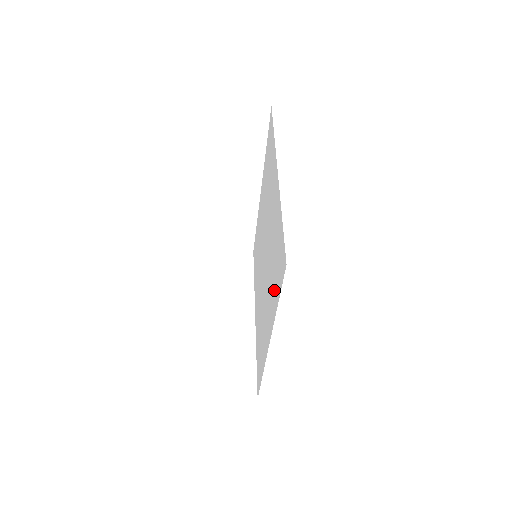
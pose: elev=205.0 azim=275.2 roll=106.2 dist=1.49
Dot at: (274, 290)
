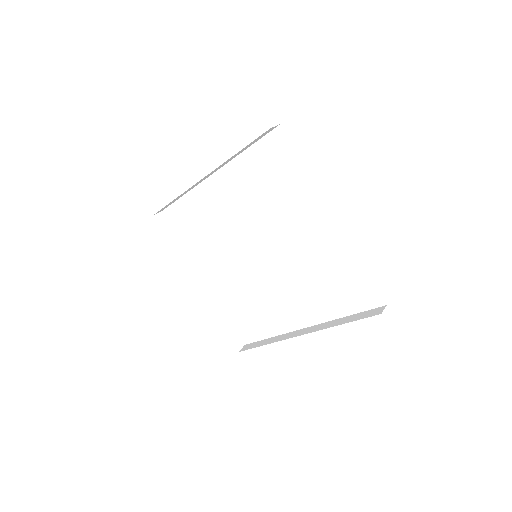
Dot at: (330, 301)
